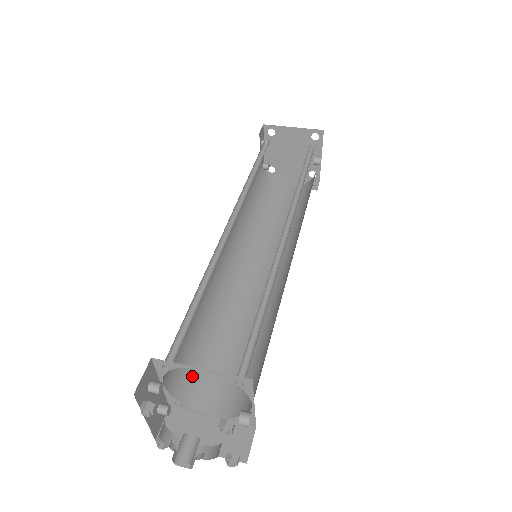
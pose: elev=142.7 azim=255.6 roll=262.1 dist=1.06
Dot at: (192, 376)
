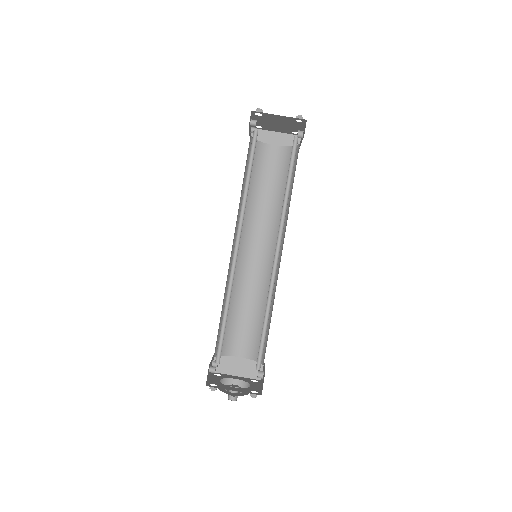
Dot at: (225, 339)
